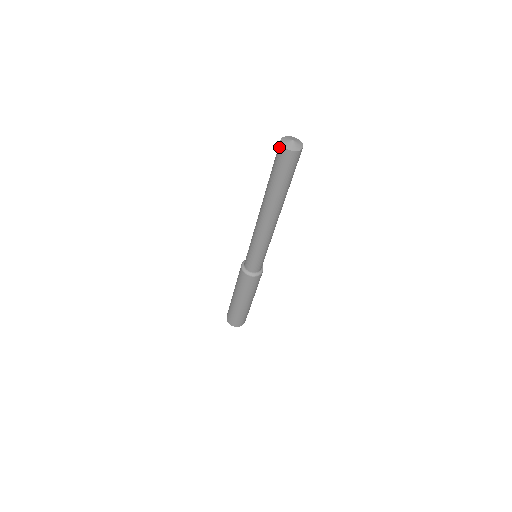
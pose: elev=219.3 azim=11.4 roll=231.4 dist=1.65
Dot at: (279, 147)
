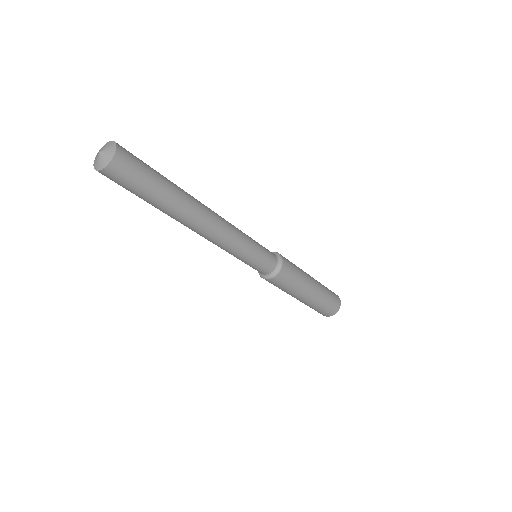
Dot at: occluded
